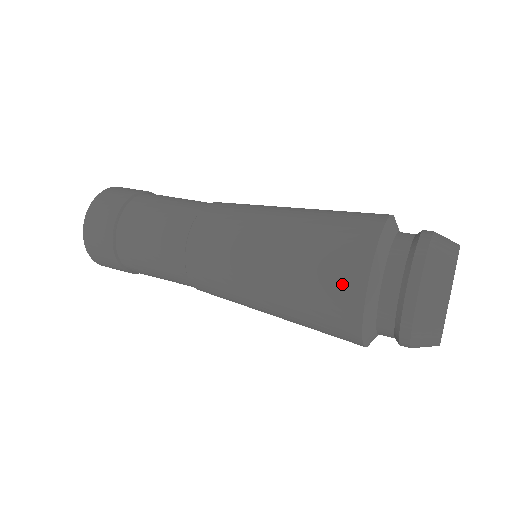
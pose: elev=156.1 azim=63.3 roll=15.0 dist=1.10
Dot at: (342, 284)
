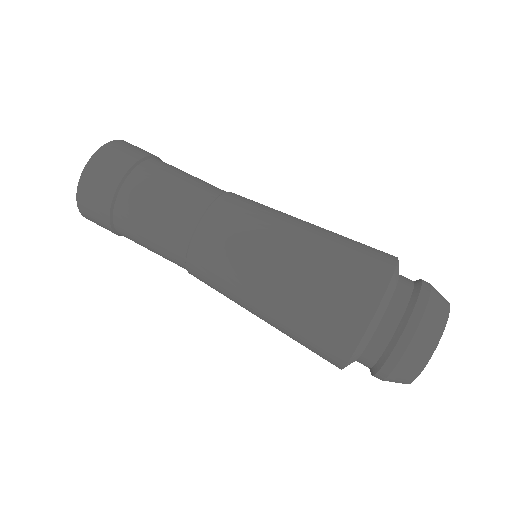
Dot at: (342, 324)
